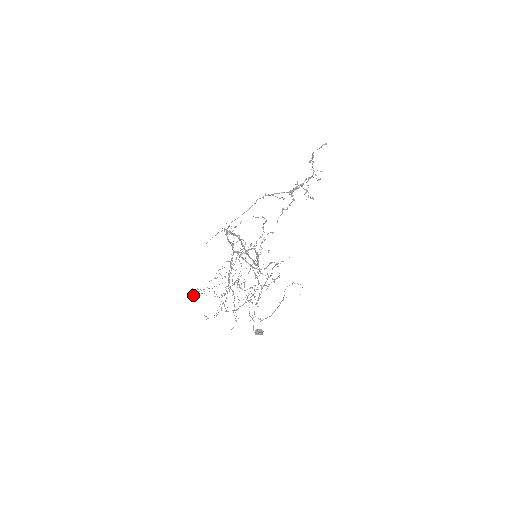
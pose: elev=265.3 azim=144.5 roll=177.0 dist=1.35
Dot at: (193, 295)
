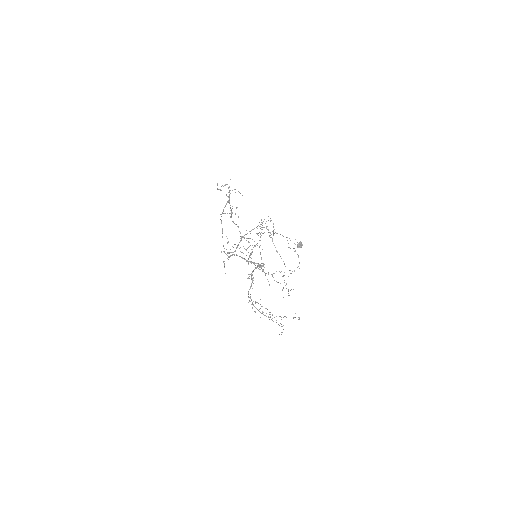
Dot at: occluded
